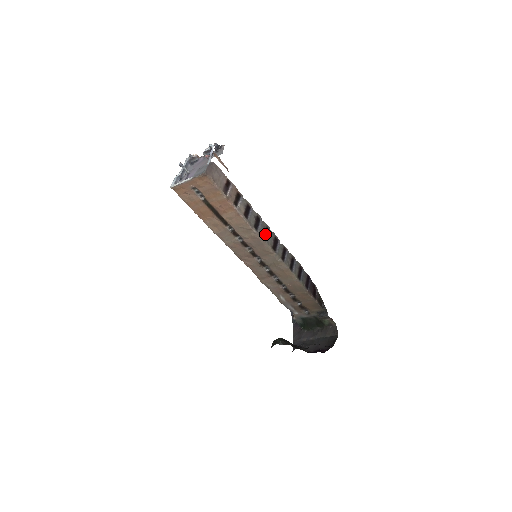
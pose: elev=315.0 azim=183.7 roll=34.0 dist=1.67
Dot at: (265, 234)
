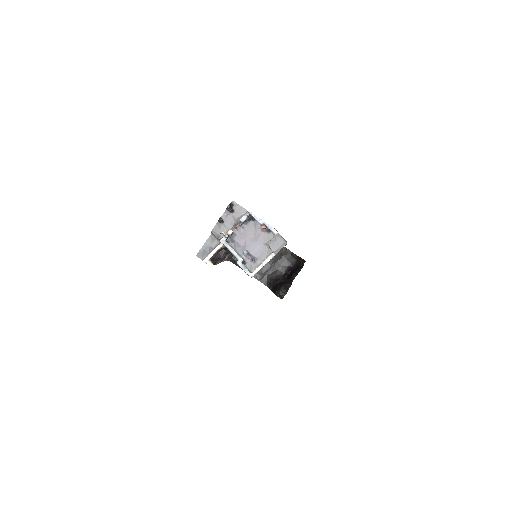
Dot at: occluded
